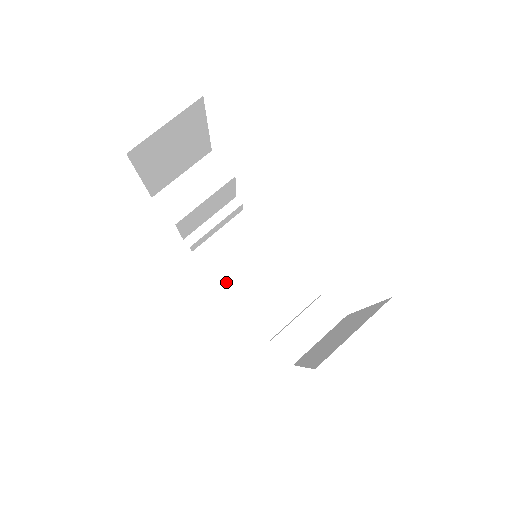
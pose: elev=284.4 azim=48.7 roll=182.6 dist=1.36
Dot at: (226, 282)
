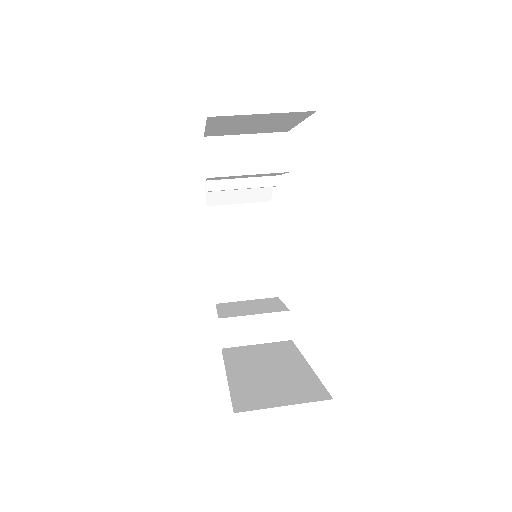
Dot at: (217, 232)
